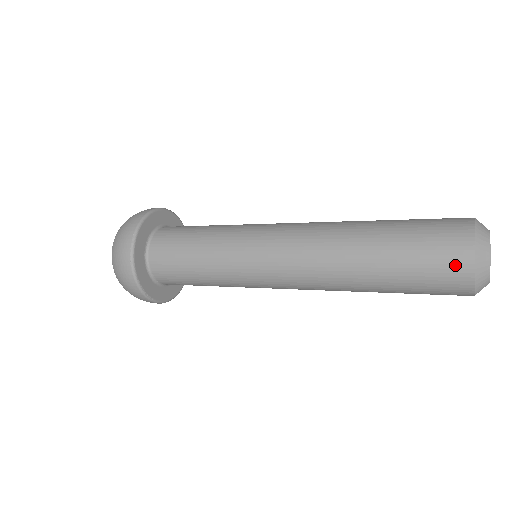
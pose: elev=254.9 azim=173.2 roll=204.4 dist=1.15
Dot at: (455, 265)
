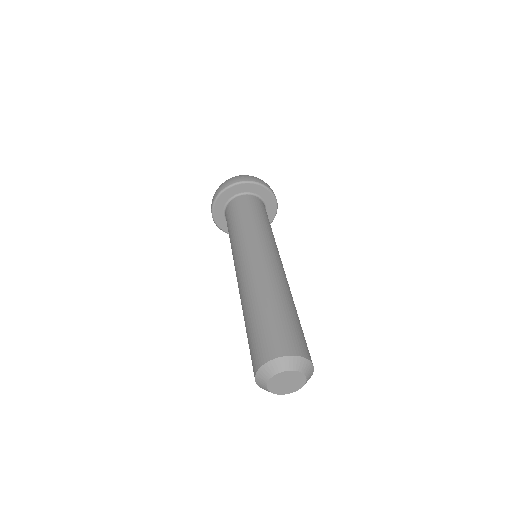
Dot at: (253, 367)
